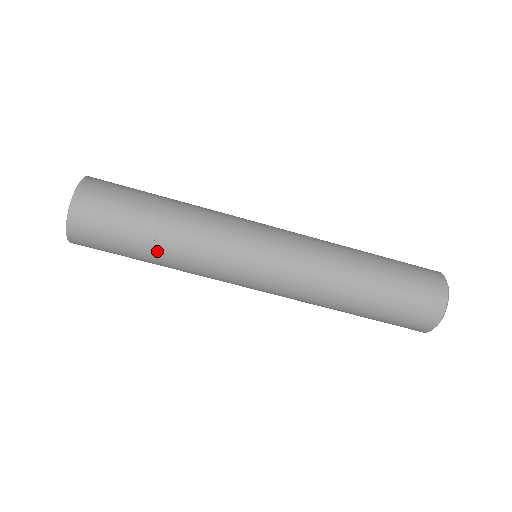
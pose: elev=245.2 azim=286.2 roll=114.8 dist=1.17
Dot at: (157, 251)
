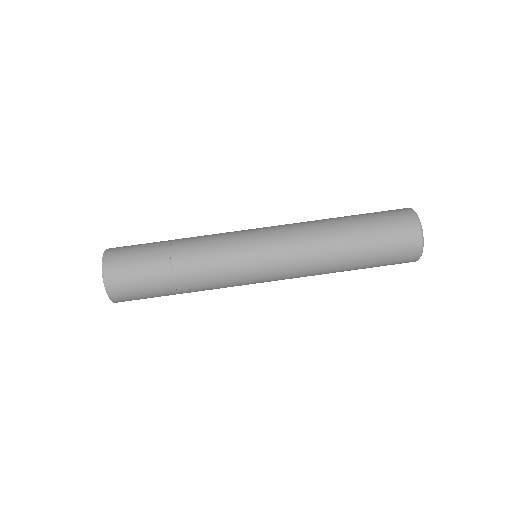
Dot at: (179, 286)
